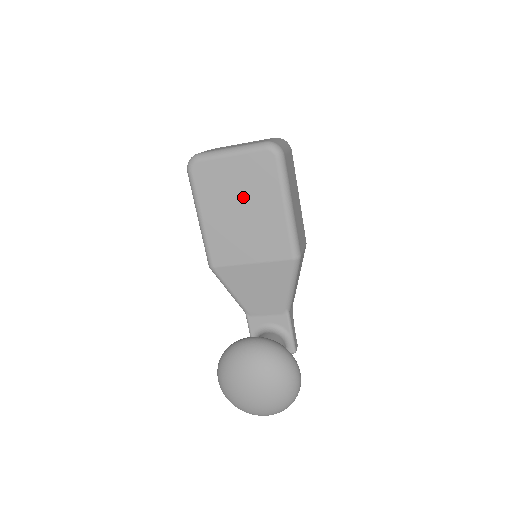
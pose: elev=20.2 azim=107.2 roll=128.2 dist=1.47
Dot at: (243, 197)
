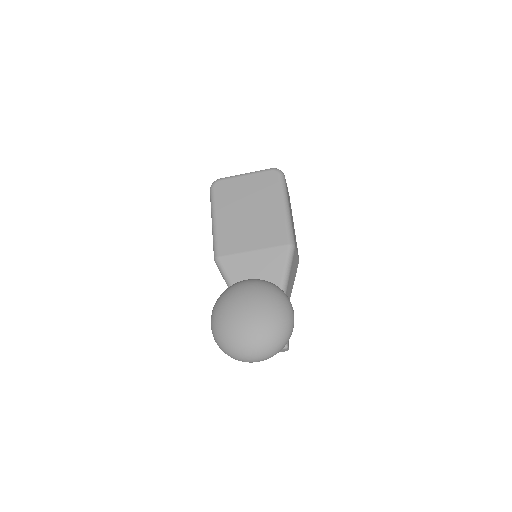
Dot at: (251, 201)
